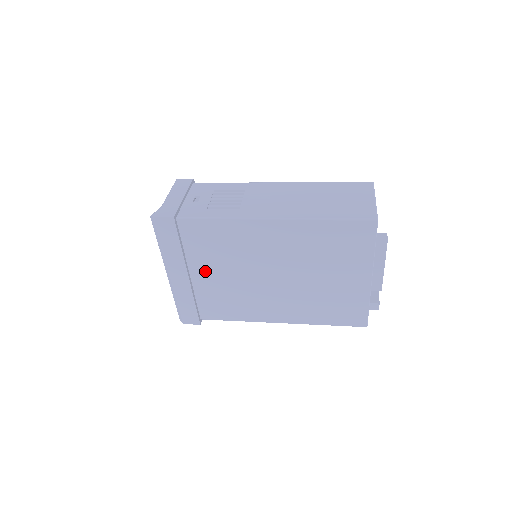
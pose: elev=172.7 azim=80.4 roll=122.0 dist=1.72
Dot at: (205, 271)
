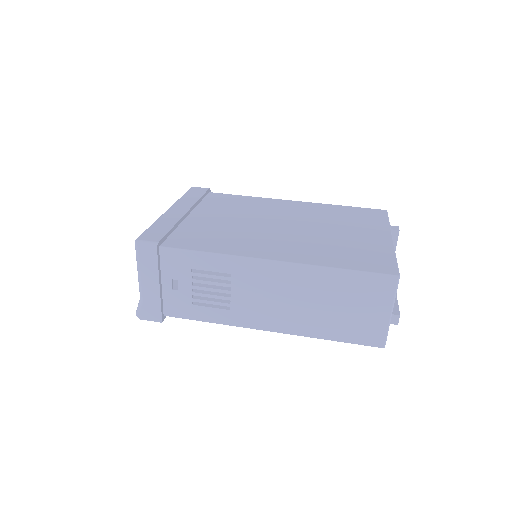
Dot at: occluded
